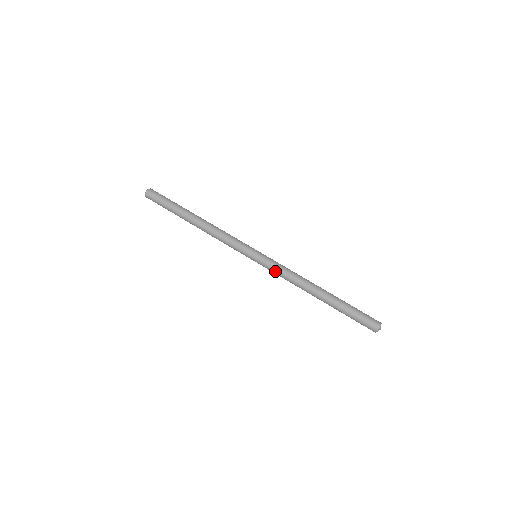
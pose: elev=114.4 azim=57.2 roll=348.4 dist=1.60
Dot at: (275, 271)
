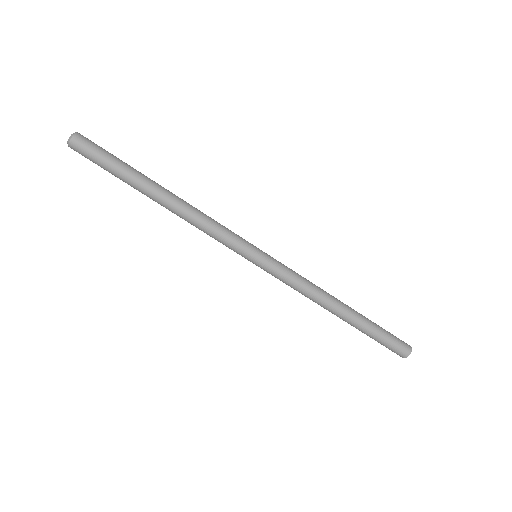
Dot at: (285, 280)
